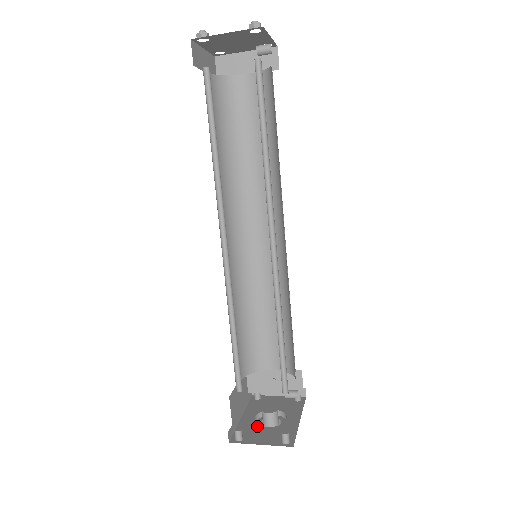
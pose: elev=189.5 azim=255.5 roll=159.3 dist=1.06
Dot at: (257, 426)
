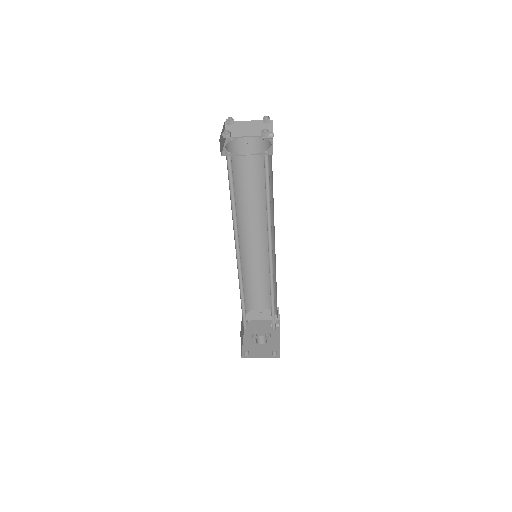
Dot at: (255, 344)
